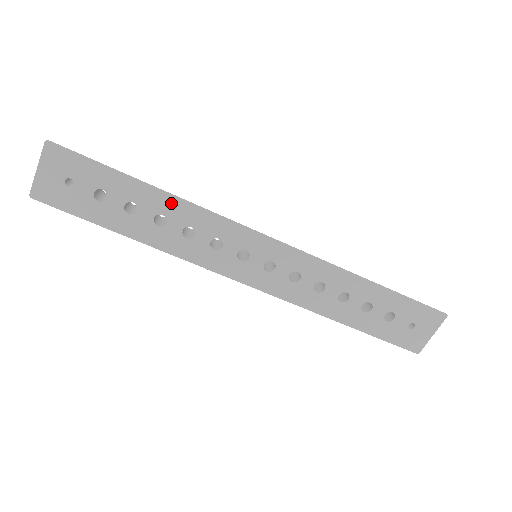
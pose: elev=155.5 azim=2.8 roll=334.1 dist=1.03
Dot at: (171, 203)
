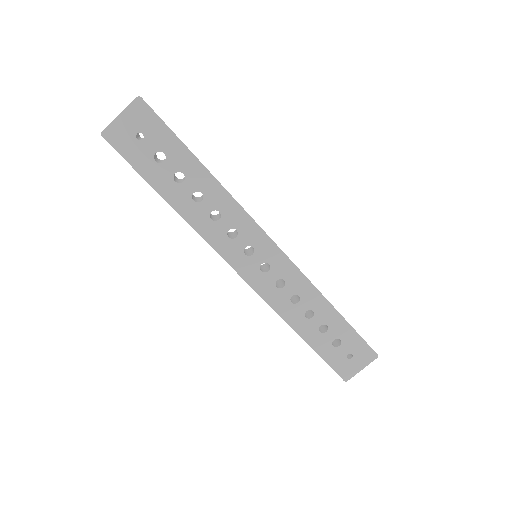
Dot at: (213, 187)
